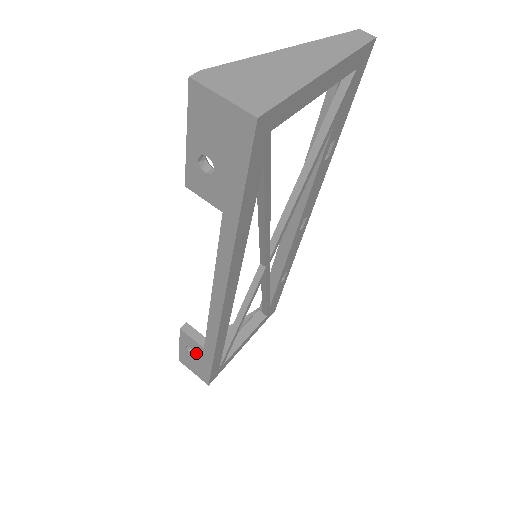
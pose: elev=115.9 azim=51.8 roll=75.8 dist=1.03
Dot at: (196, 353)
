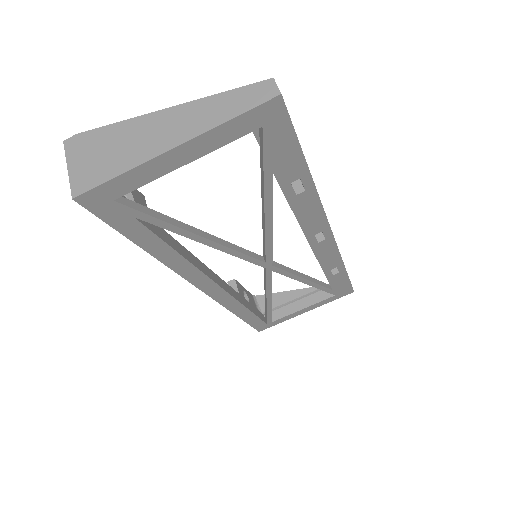
Dot at: occluded
